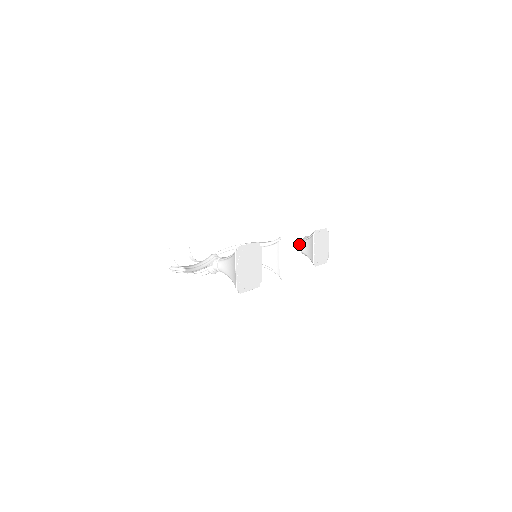
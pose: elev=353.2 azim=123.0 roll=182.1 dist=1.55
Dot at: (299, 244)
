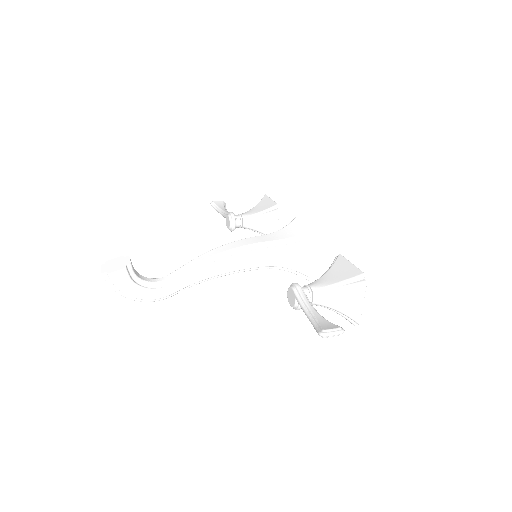
Dot at: occluded
